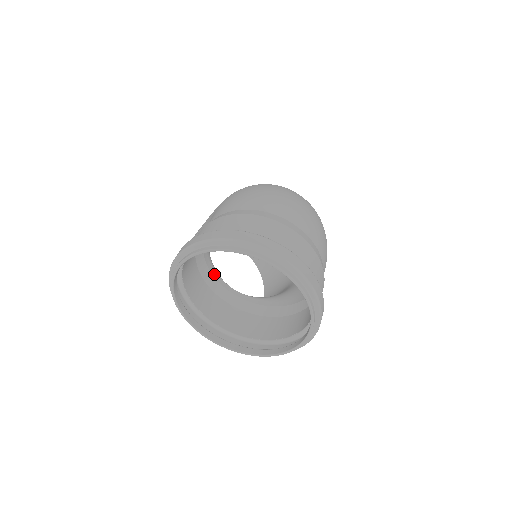
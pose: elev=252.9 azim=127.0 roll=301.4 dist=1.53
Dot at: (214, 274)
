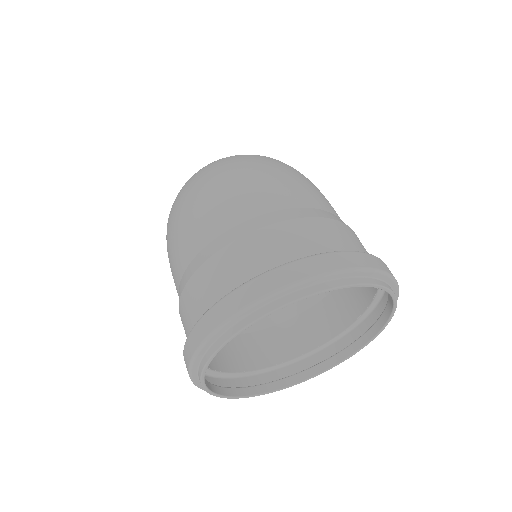
Dot at: occluded
